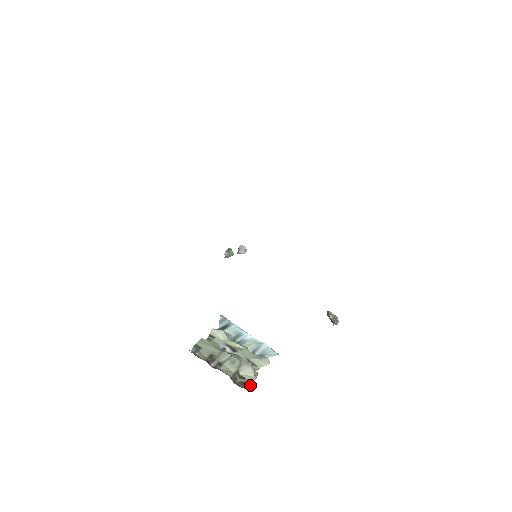
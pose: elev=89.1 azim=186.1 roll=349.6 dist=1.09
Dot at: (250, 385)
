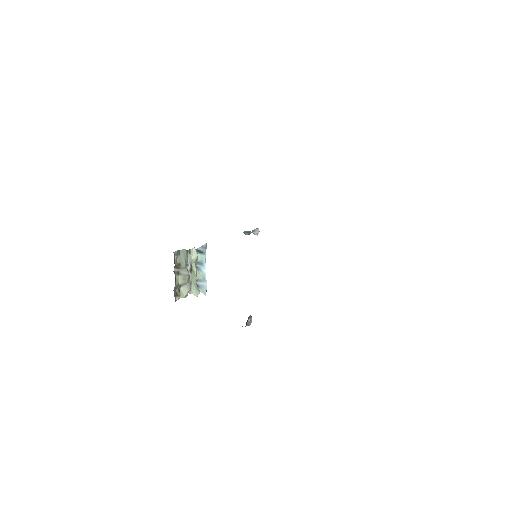
Dot at: occluded
